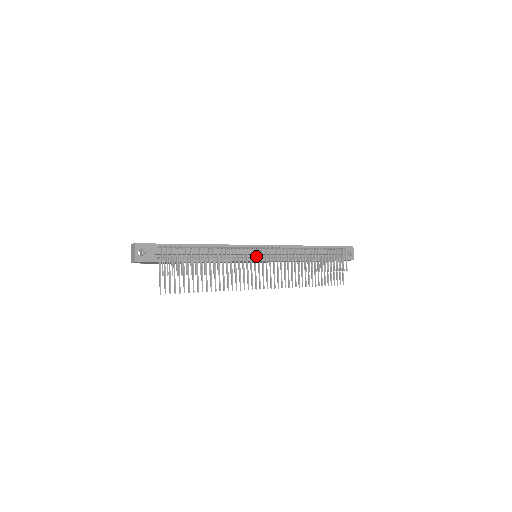
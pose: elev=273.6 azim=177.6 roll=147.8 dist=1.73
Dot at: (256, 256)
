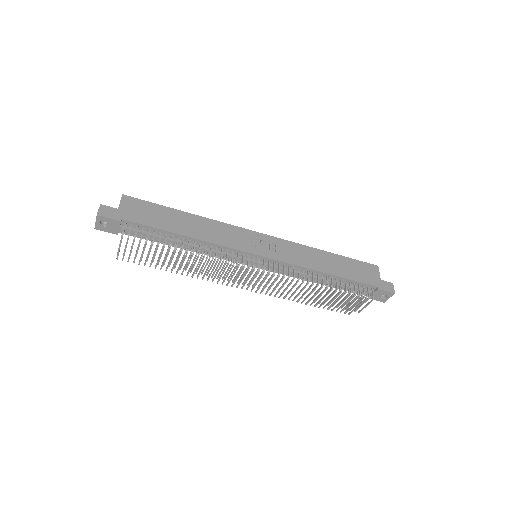
Dot at: (250, 262)
